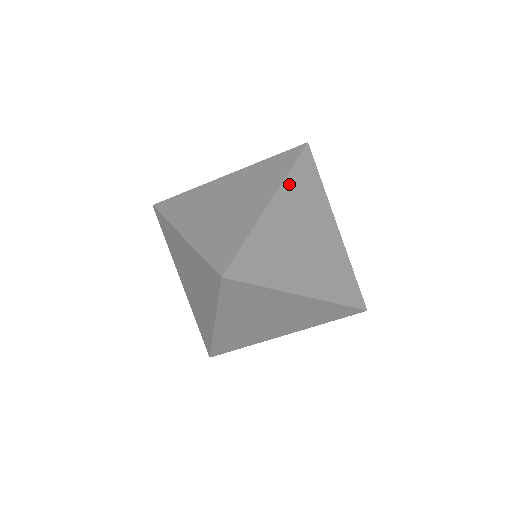
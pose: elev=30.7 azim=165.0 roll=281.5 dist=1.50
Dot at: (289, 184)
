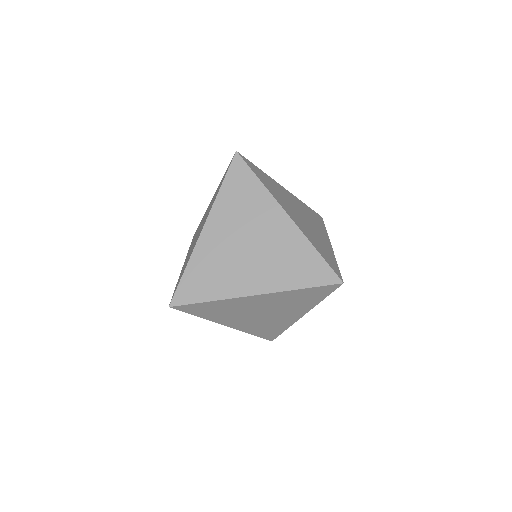
Dot at: (221, 202)
